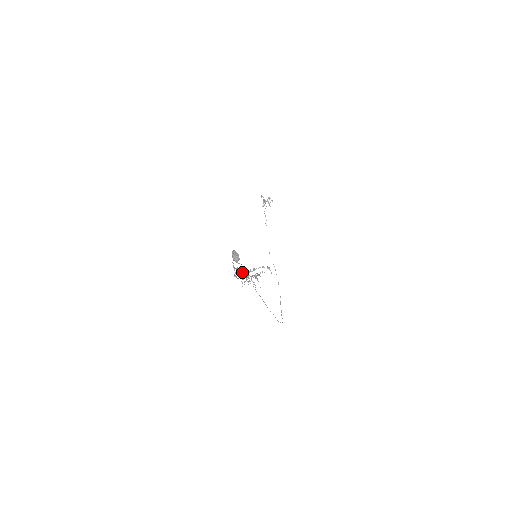
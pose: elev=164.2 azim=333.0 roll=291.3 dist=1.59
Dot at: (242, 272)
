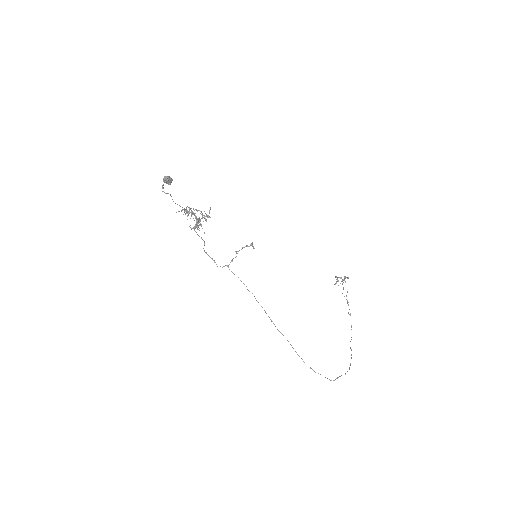
Dot at: (186, 210)
